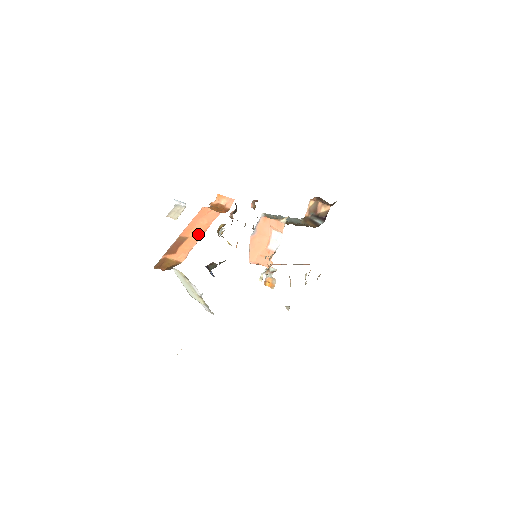
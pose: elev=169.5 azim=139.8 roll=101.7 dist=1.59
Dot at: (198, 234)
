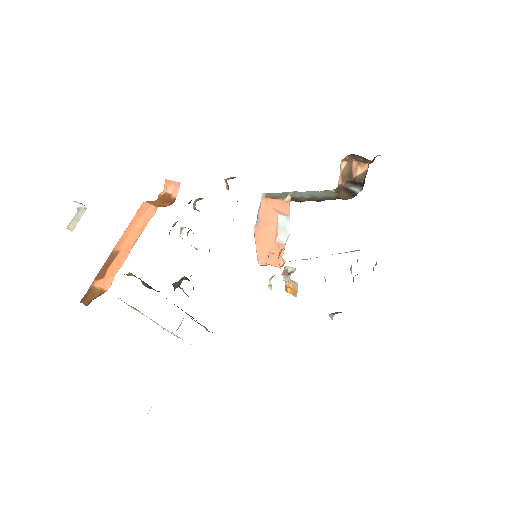
Dot at: (130, 244)
